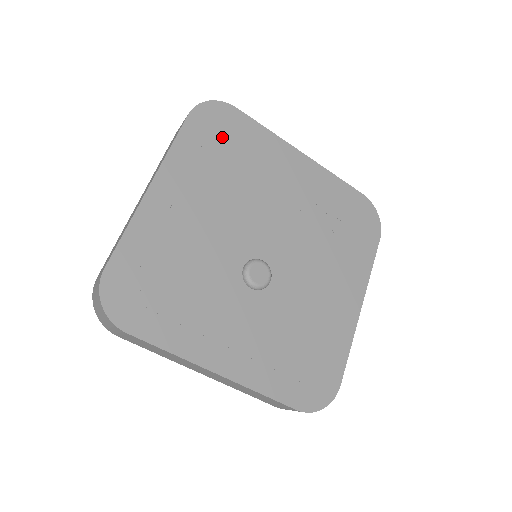
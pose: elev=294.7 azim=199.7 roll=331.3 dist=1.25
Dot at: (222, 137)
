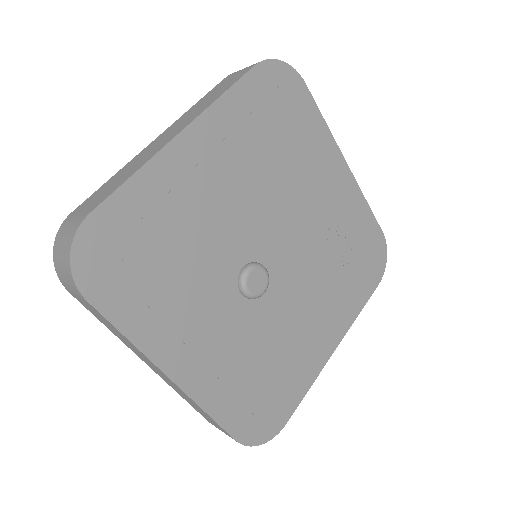
Dot at: (278, 110)
